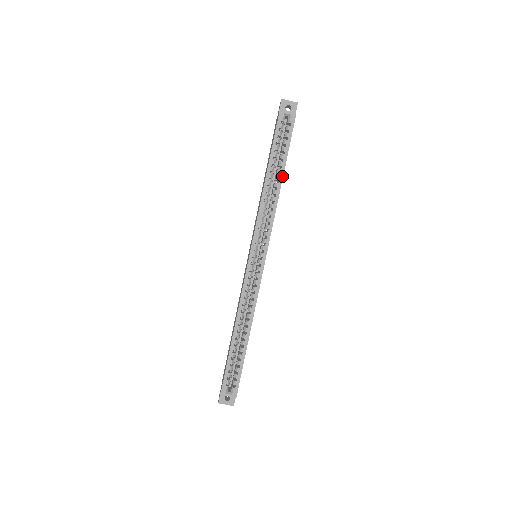
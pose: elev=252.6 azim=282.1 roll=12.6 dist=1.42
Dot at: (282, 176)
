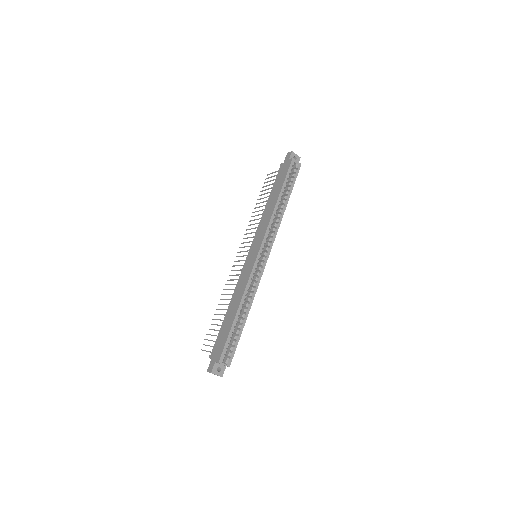
Dot at: (287, 202)
